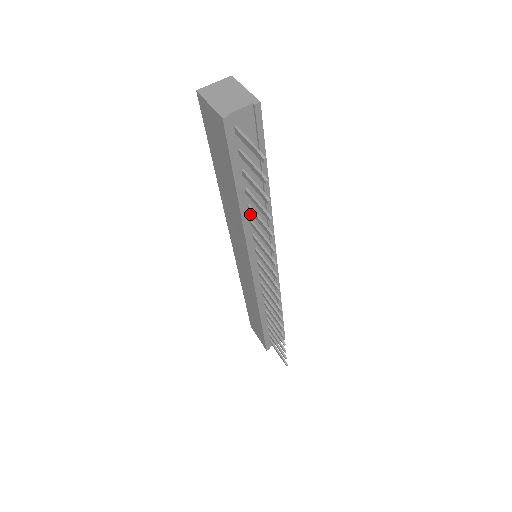
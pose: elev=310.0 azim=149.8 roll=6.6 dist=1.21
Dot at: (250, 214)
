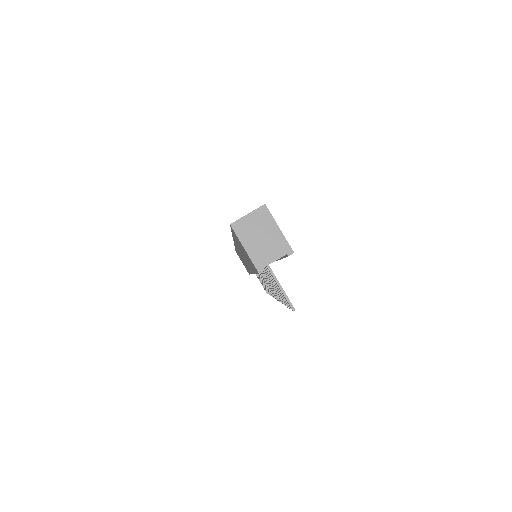
Dot at: occluded
